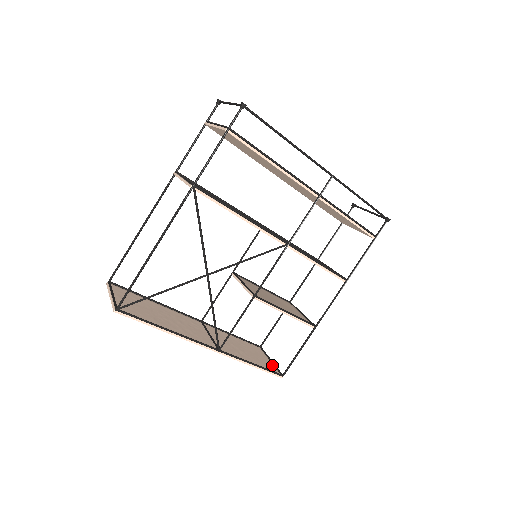
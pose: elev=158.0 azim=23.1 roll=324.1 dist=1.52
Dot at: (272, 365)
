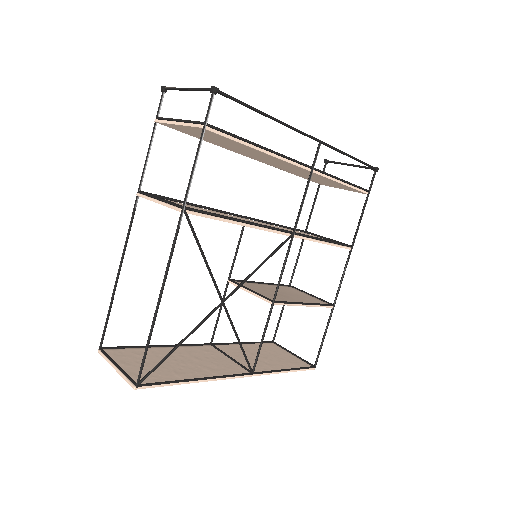
Dot at: (297, 359)
